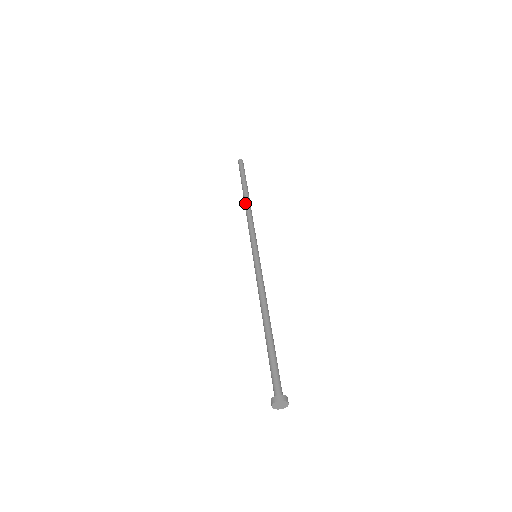
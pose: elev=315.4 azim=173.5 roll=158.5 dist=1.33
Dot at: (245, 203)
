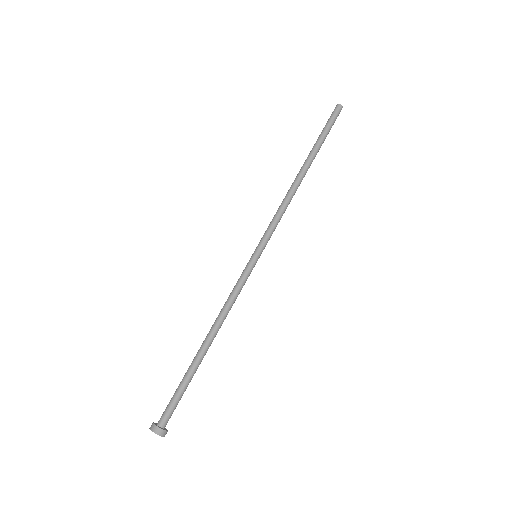
Dot at: occluded
